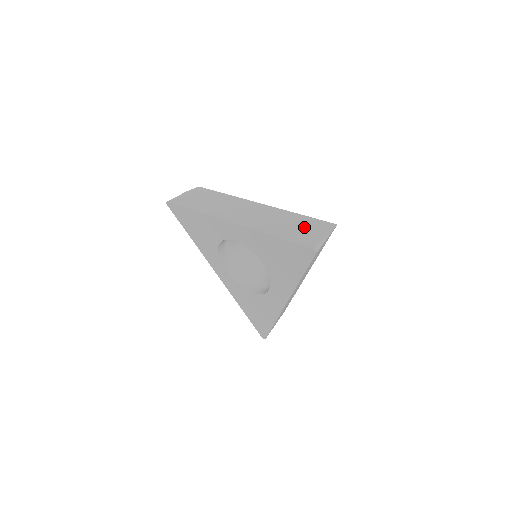
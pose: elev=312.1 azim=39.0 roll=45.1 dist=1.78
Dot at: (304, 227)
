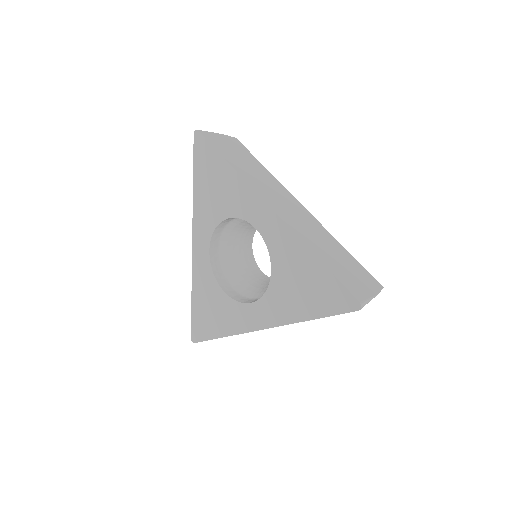
Dot at: (350, 268)
